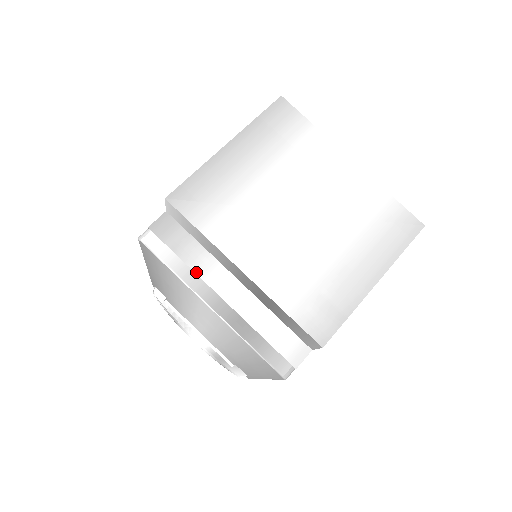
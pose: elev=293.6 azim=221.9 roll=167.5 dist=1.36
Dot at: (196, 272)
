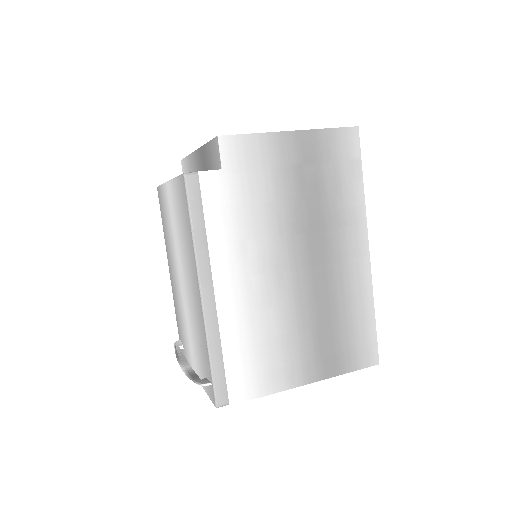
Dot at: occluded
